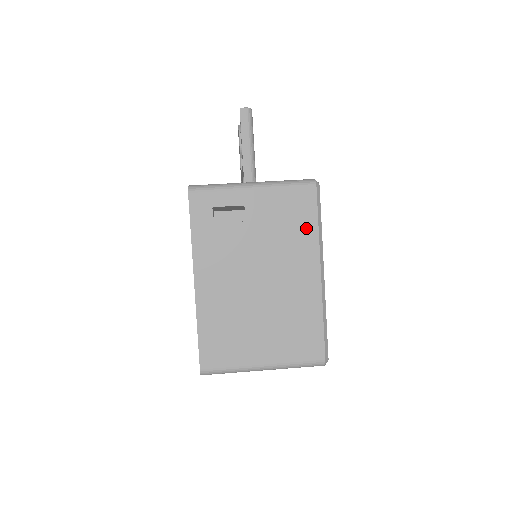
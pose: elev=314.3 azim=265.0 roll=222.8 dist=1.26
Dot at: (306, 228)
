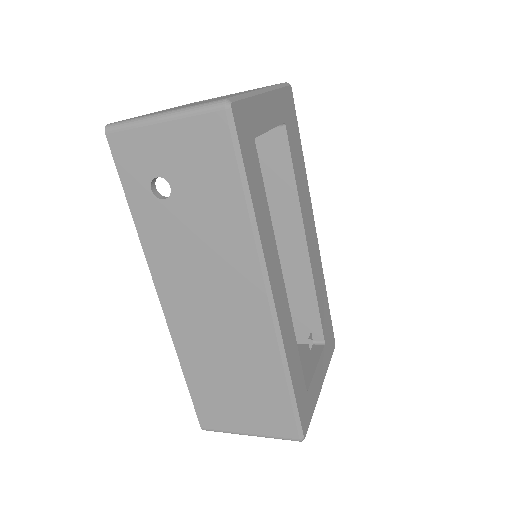
Dot at: occluded
